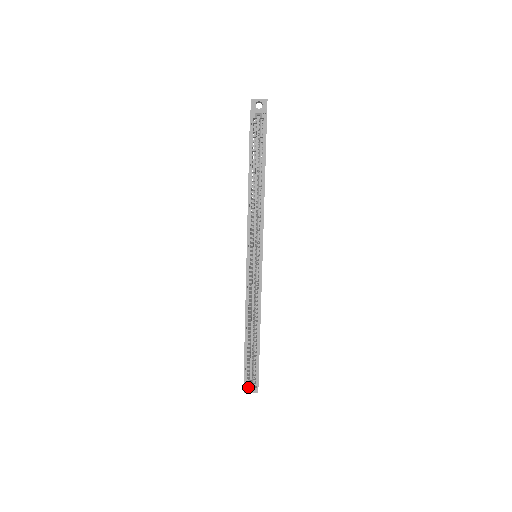
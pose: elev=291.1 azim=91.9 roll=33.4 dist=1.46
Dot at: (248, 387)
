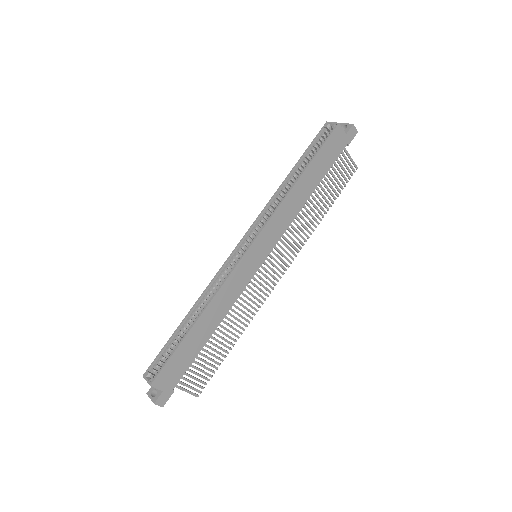
Dot at: (147, 376)
